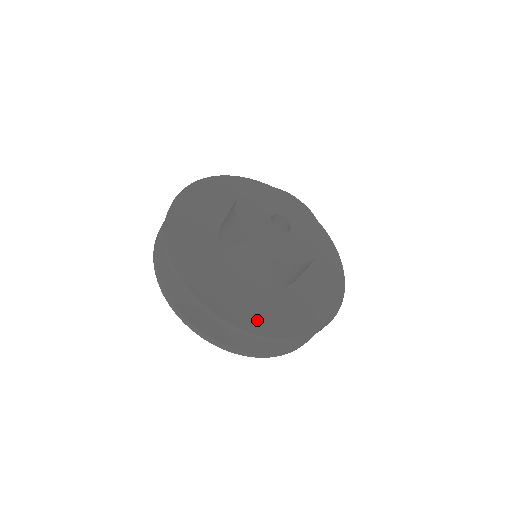
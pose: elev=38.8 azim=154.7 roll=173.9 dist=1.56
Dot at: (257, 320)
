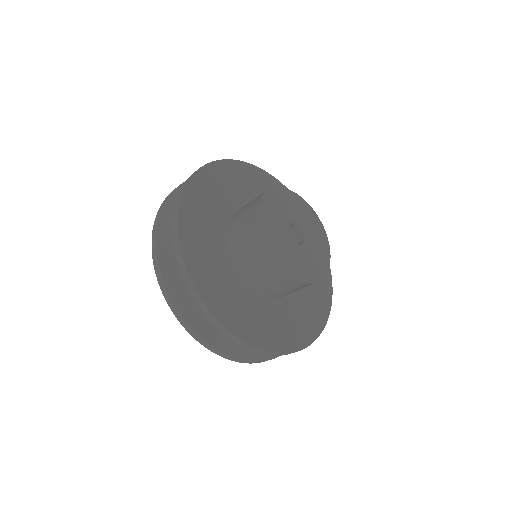
Dot at: (217, 297)
